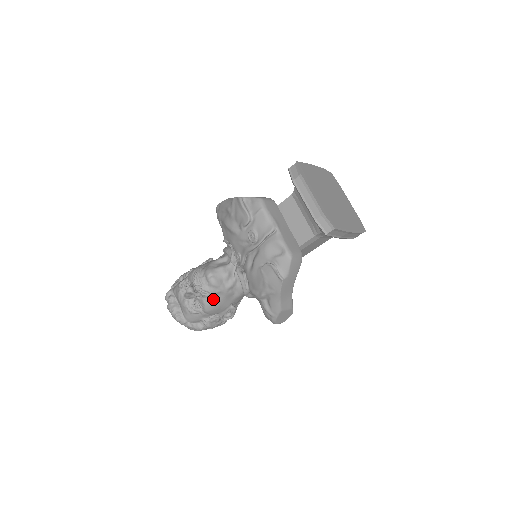
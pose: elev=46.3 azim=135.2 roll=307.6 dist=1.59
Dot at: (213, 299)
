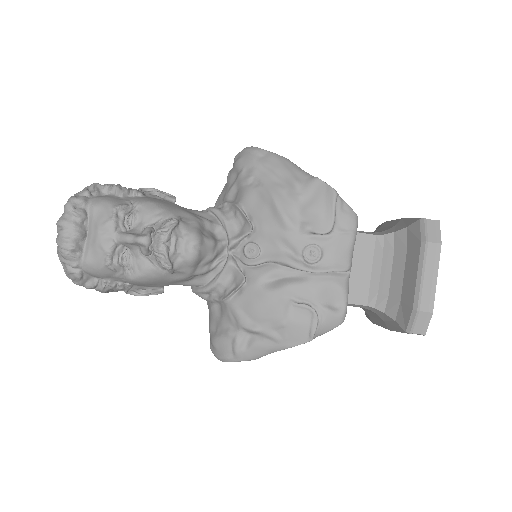
Dot at: (163, 273)
